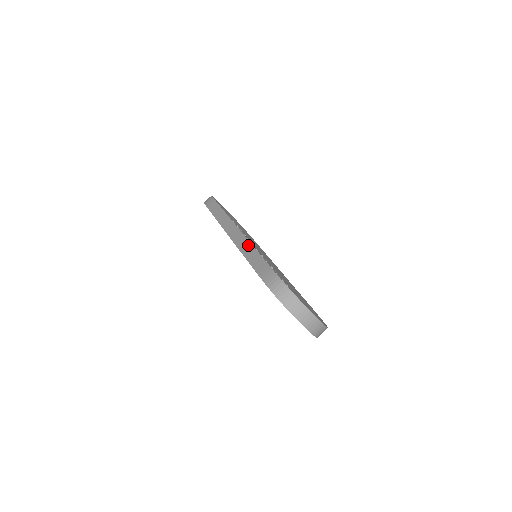
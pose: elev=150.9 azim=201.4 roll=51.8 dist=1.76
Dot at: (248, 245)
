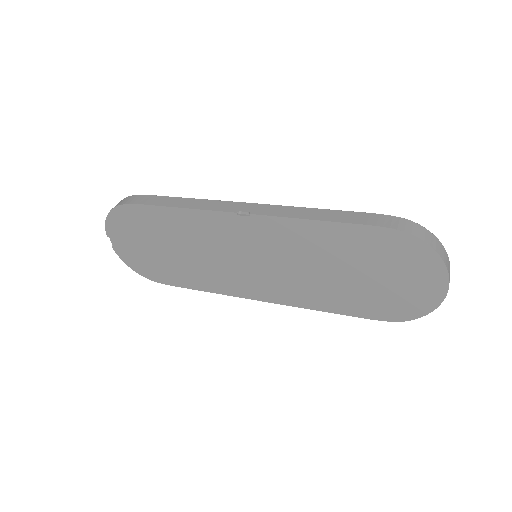
Dot at: (300, 209)
